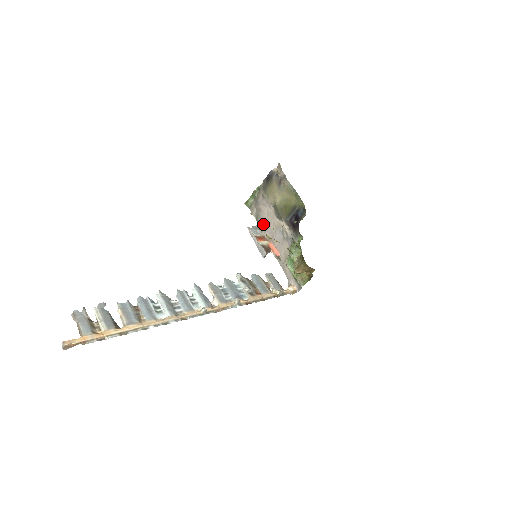
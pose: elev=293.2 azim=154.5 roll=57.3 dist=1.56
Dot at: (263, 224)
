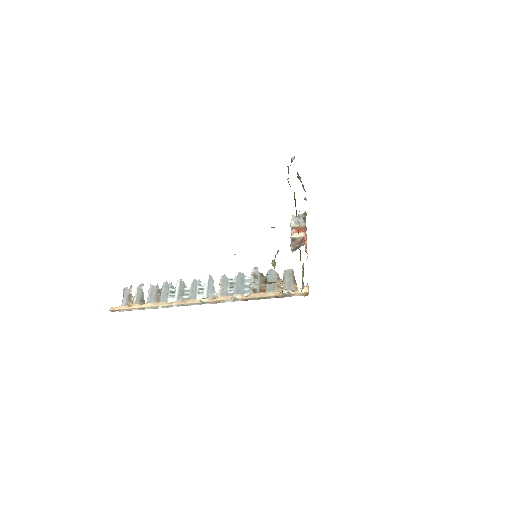
Dot at: occluded
